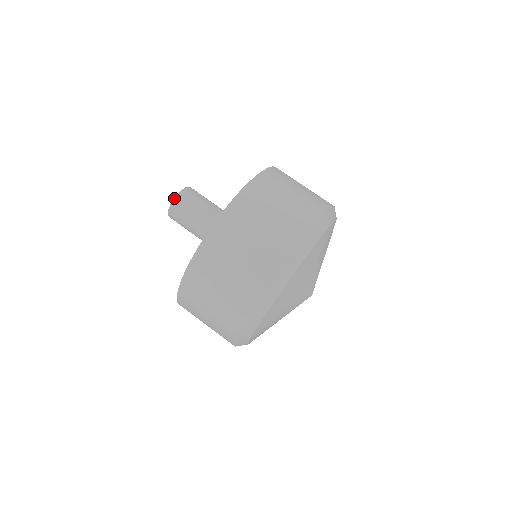
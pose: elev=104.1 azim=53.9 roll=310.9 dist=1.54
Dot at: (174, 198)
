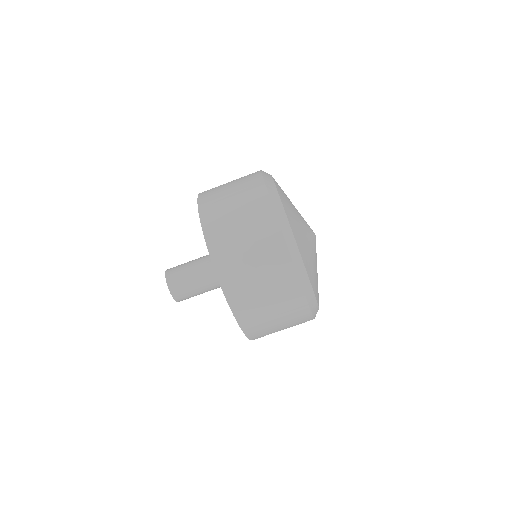
Dot at: occluded
